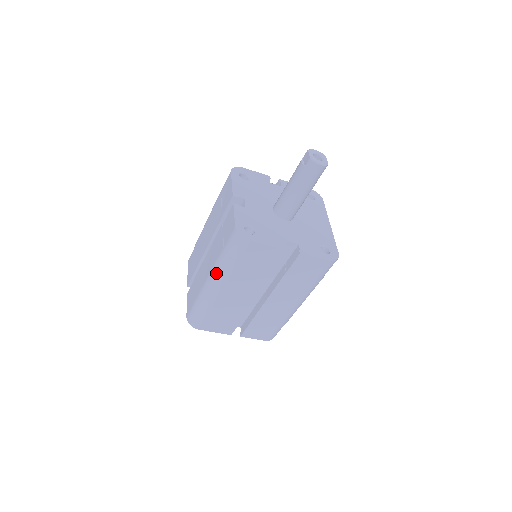
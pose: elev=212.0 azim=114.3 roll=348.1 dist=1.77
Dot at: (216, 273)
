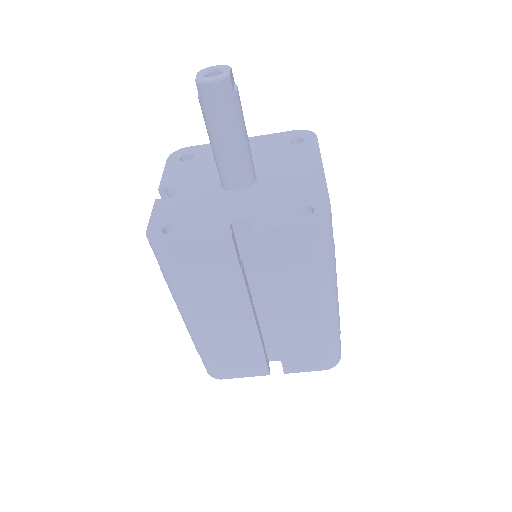
Dot at: occluded
